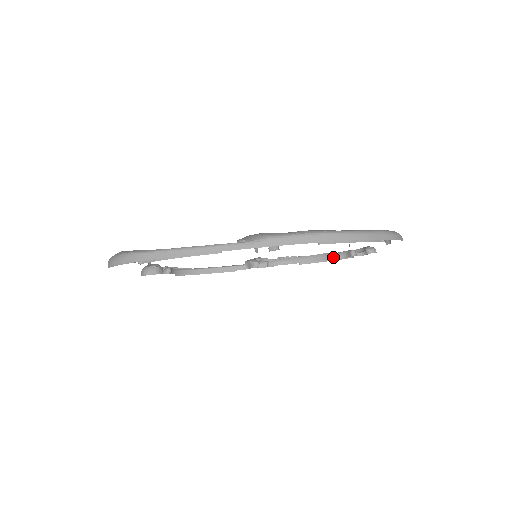
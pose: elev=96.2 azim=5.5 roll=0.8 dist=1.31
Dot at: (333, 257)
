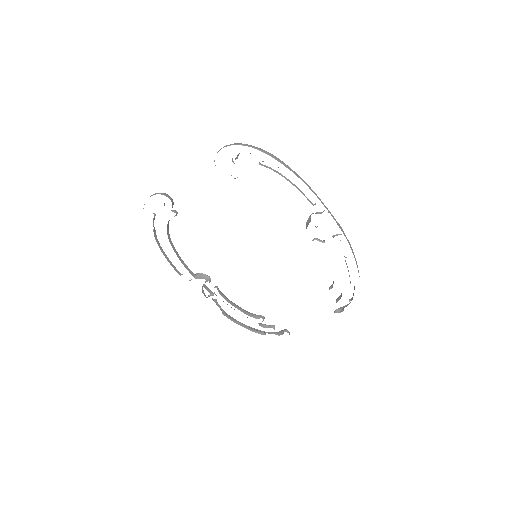
Dot at: (263, 318)
